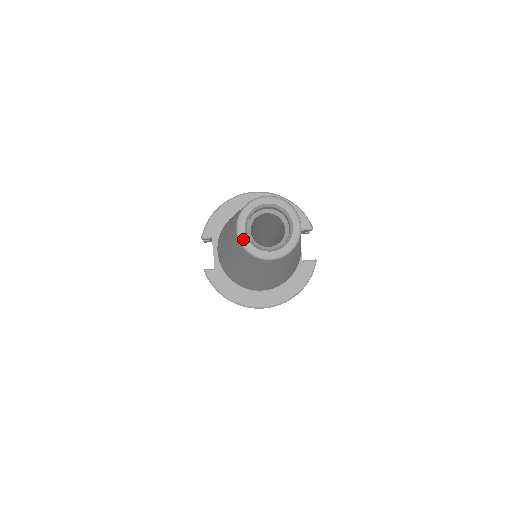
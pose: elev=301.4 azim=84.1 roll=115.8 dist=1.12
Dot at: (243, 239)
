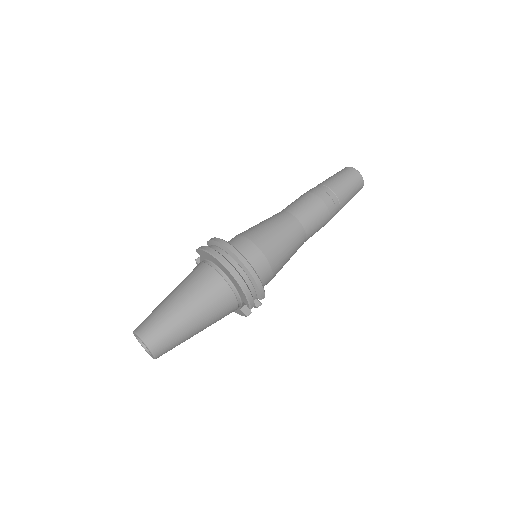
Dot at: (135, 336)
